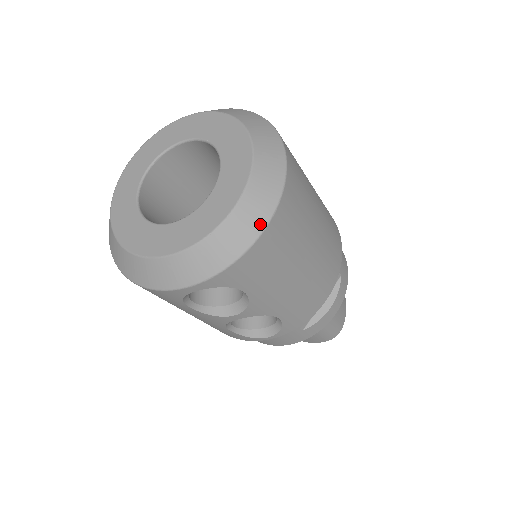
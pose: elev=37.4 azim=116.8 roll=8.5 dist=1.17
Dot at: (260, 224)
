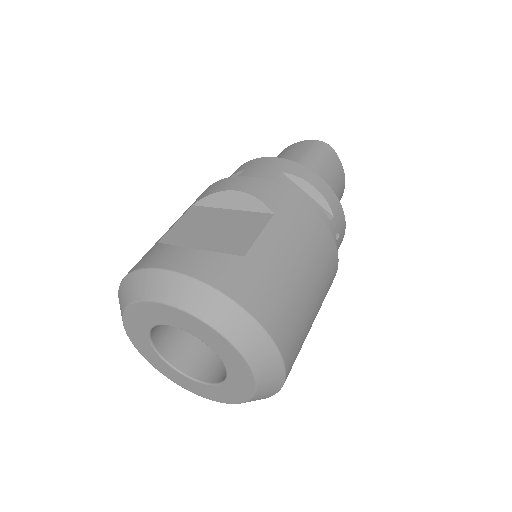
Dot at: (268, 397)
